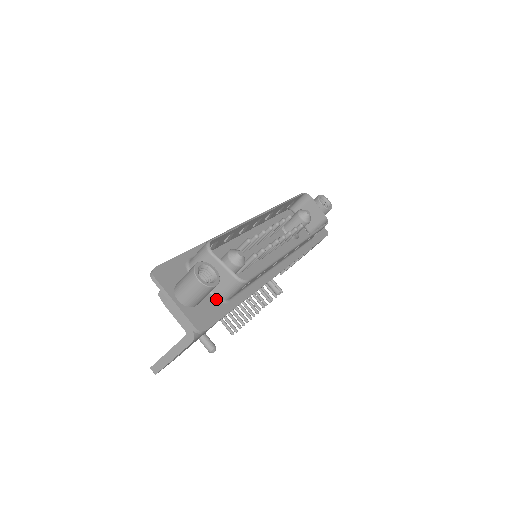
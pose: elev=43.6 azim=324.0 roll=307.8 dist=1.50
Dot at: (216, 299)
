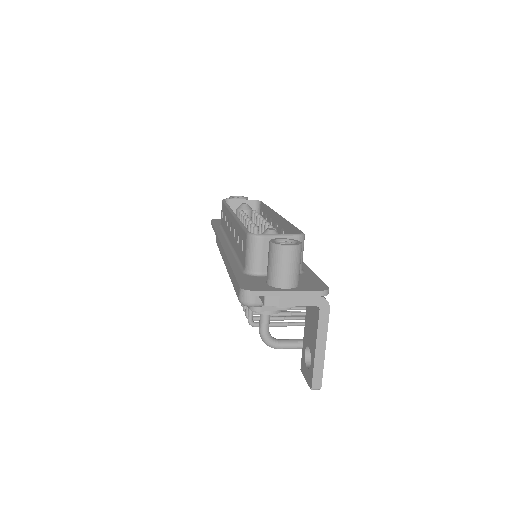
Dot at: occluded
